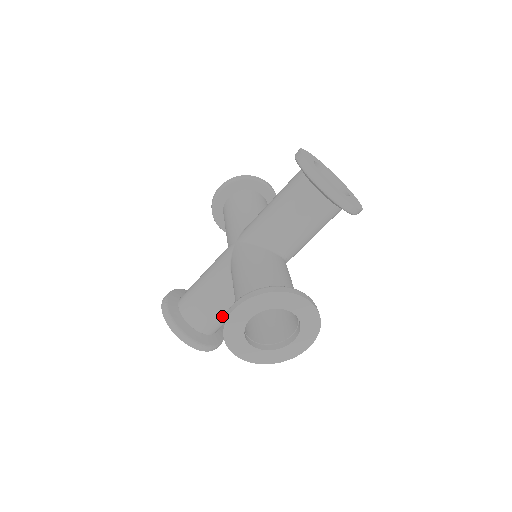
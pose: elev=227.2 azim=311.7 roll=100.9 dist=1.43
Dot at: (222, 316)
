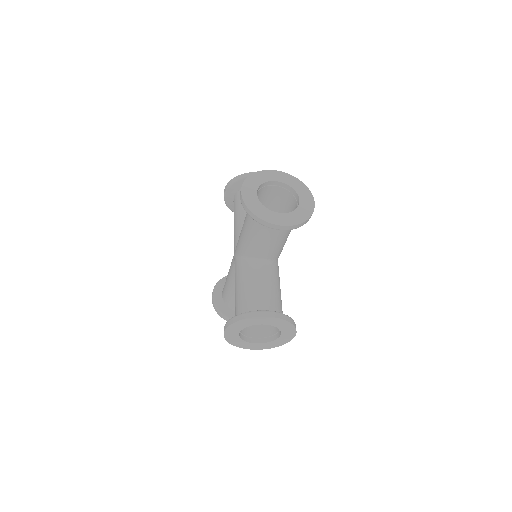
Dot at: occluded
